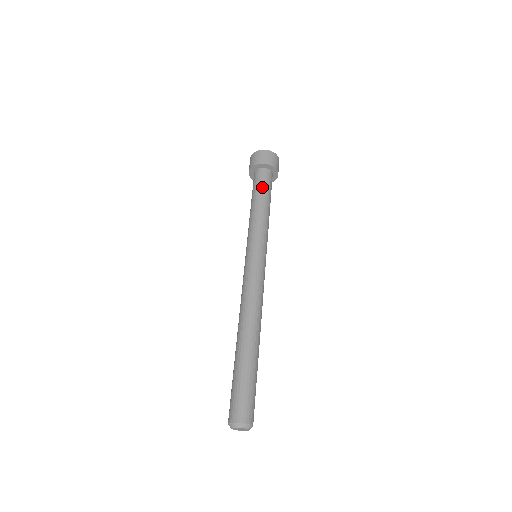
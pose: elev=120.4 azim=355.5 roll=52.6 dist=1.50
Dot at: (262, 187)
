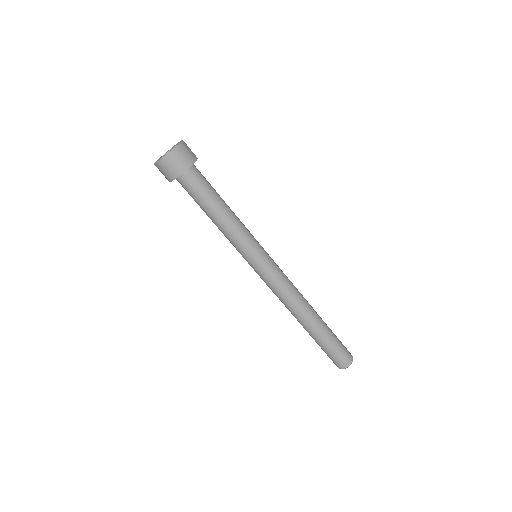
Dot at: (196, 201)
